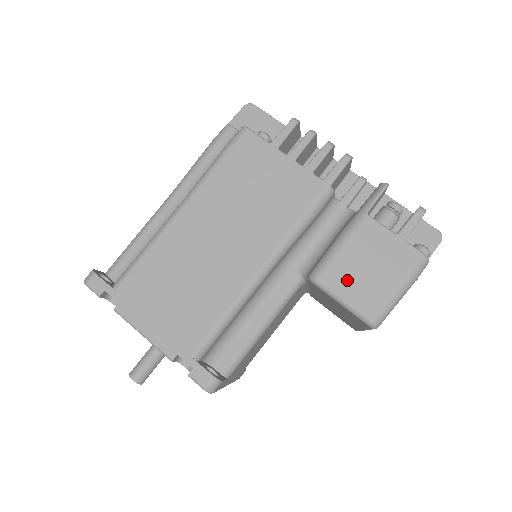
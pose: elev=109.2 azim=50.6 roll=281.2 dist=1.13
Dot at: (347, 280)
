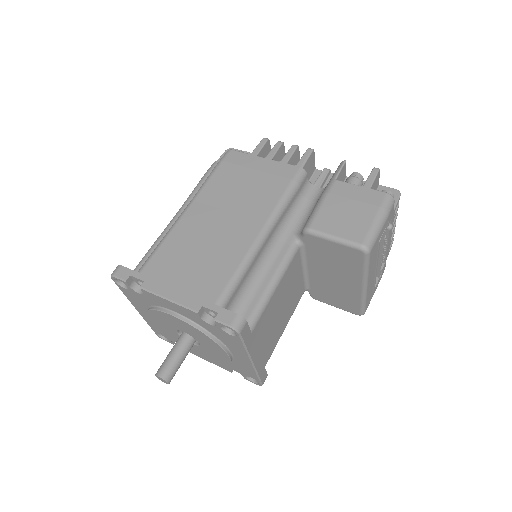
Dot at: (334, 222)
